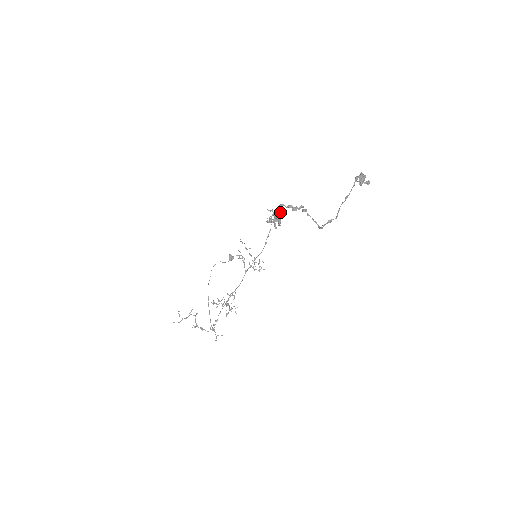
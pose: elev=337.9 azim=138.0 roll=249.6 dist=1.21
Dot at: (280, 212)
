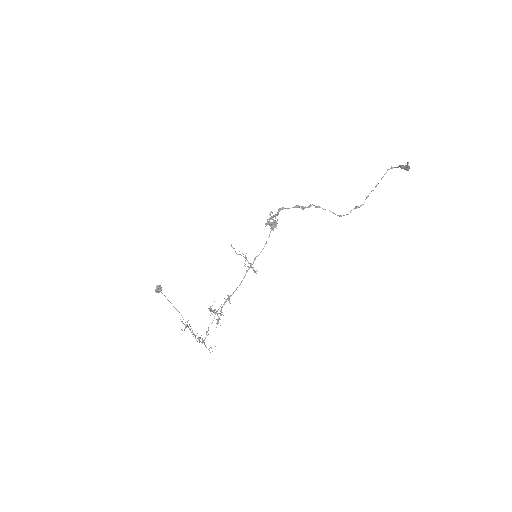
Dot at: (275, 216)
